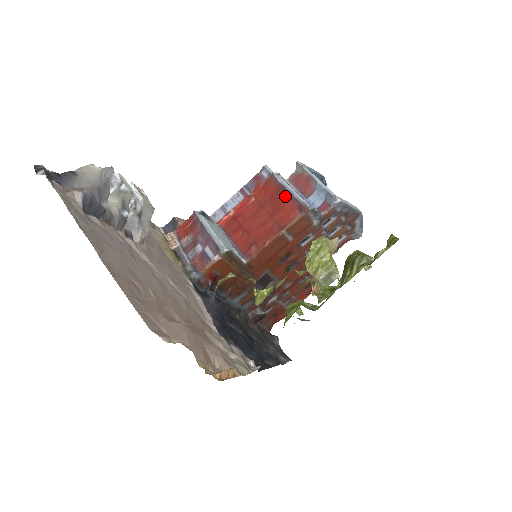
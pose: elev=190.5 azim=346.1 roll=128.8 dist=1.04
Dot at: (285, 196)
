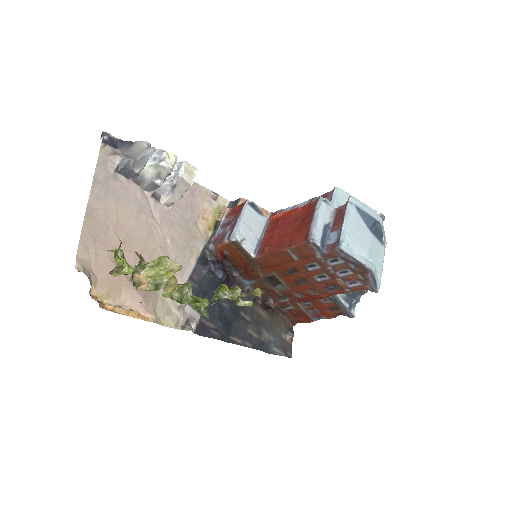
Dot at: (308, 221)
